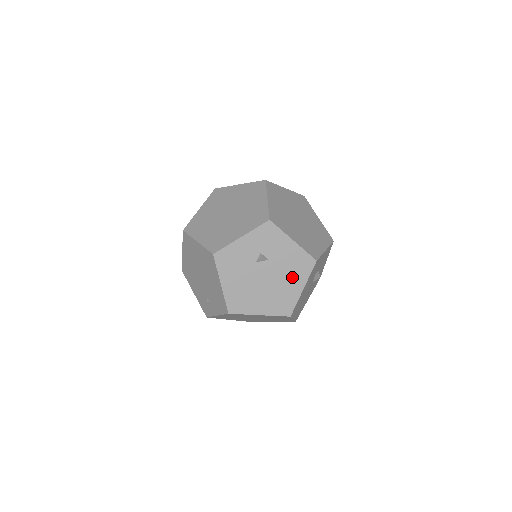
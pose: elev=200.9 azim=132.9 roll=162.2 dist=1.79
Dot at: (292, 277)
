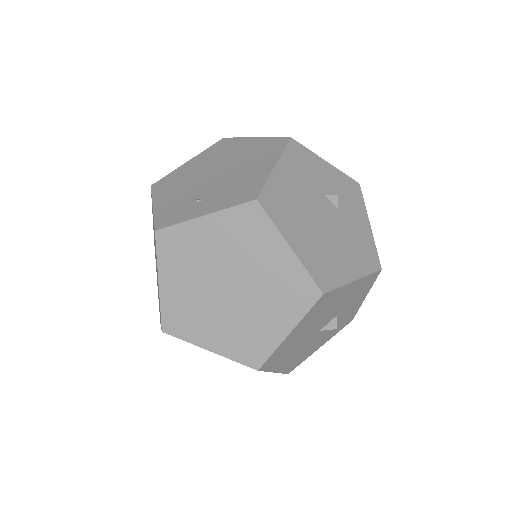
Dot at: (350, 254)
